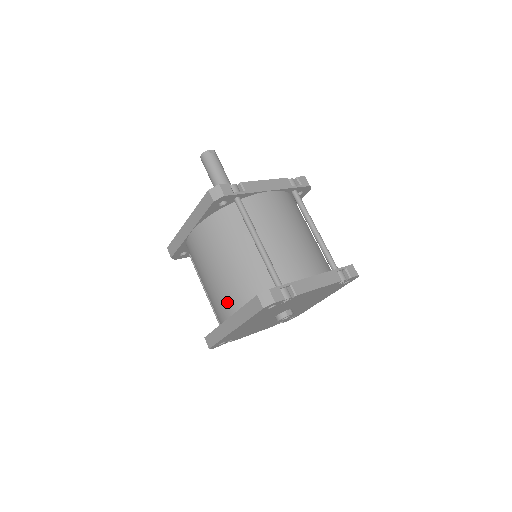
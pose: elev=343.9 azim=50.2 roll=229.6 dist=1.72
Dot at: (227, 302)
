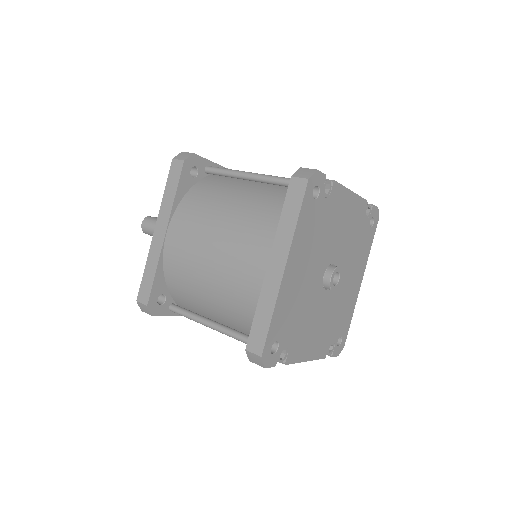
Dot at: (255, 247)
